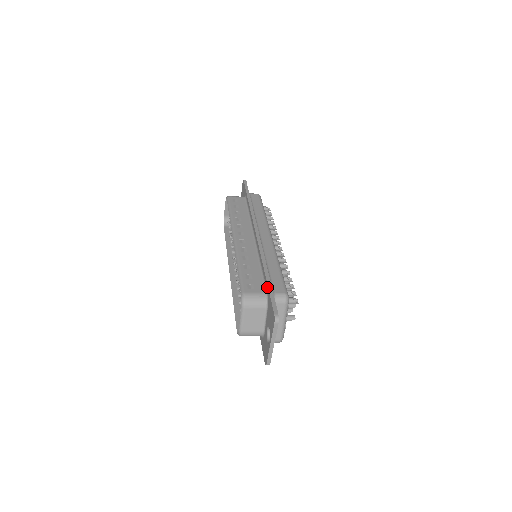
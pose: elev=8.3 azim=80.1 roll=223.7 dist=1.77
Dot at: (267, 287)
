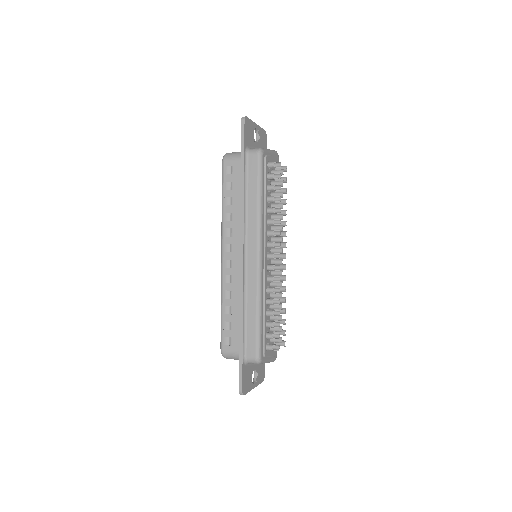
Dot at: (239, 350)
